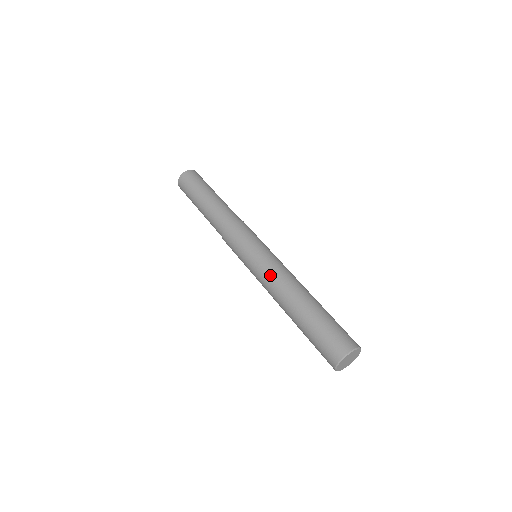
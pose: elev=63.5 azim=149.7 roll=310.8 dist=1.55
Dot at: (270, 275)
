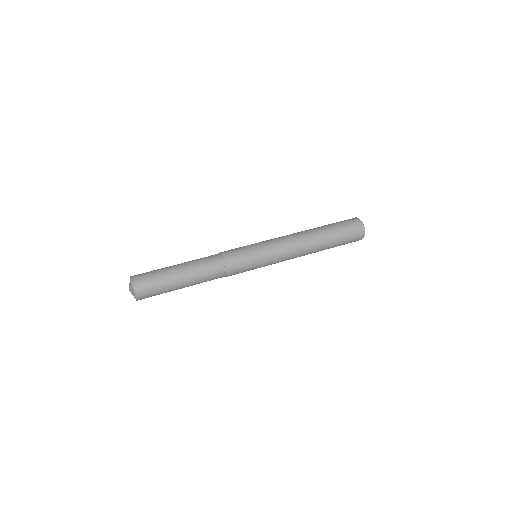
Dot at: (284, 239)
